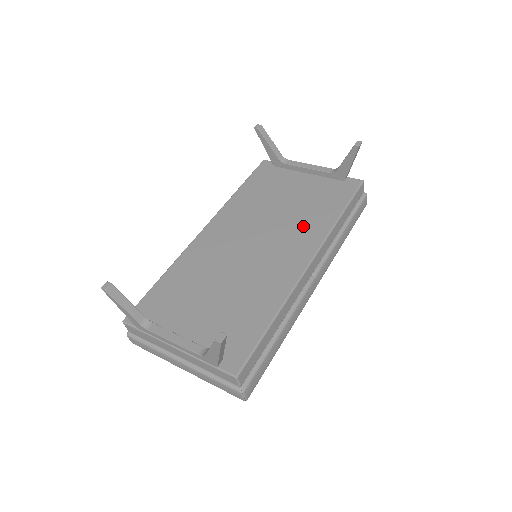
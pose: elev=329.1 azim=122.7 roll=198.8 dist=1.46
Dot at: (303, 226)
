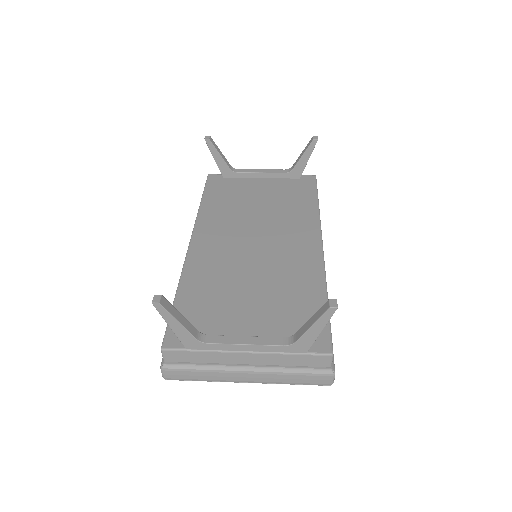
Dot at: (292, 218)
